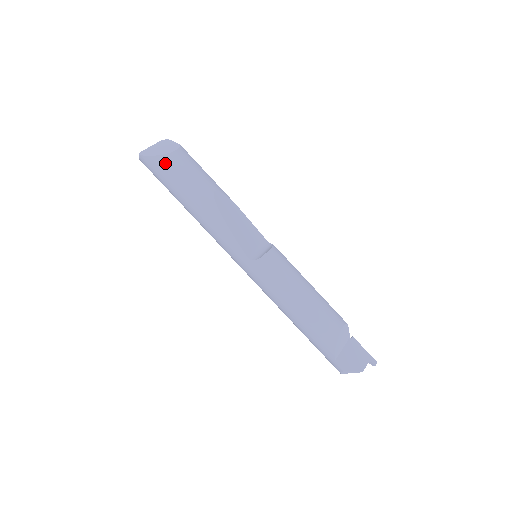
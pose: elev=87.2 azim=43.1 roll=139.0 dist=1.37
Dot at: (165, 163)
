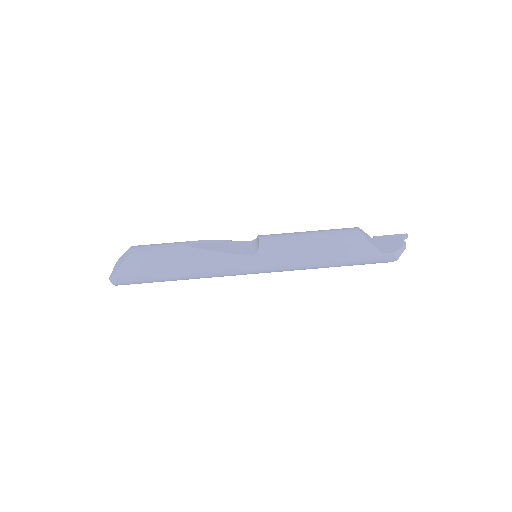
Dot at: (133, 261)
